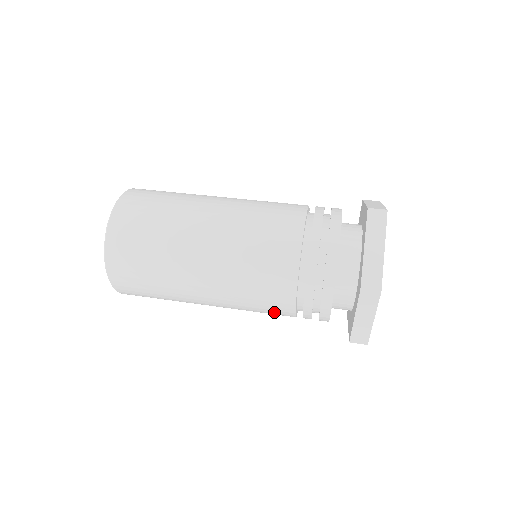
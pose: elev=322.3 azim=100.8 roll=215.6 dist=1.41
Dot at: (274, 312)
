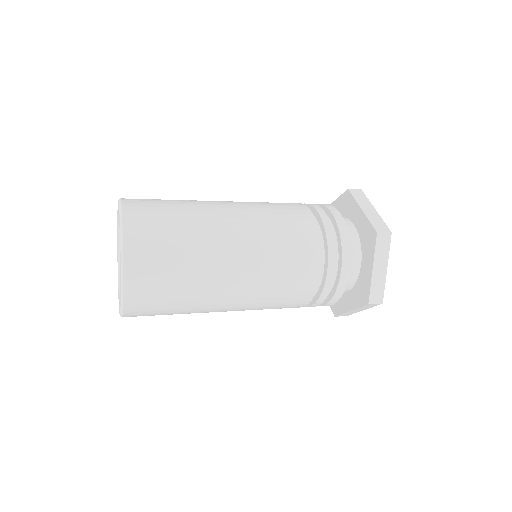
Dot at: (297, 290)
